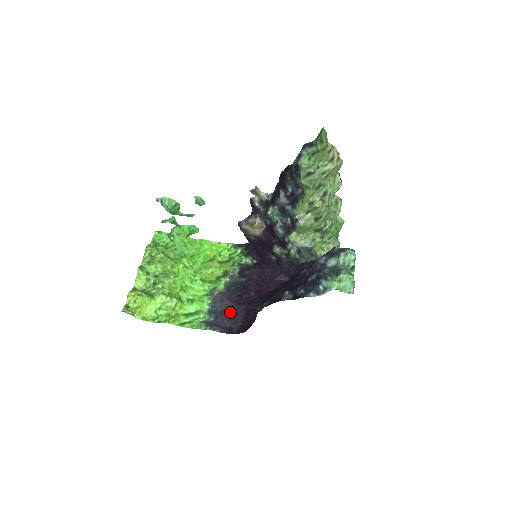
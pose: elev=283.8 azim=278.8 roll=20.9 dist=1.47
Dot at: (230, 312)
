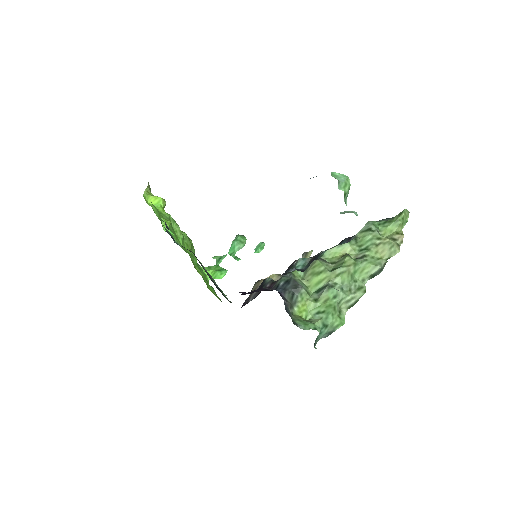
Dot at: occluded
